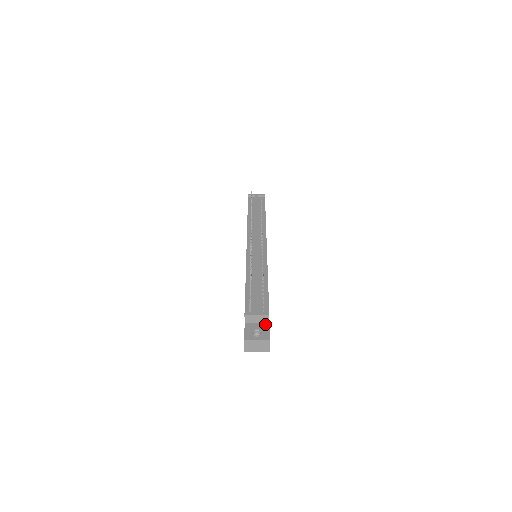
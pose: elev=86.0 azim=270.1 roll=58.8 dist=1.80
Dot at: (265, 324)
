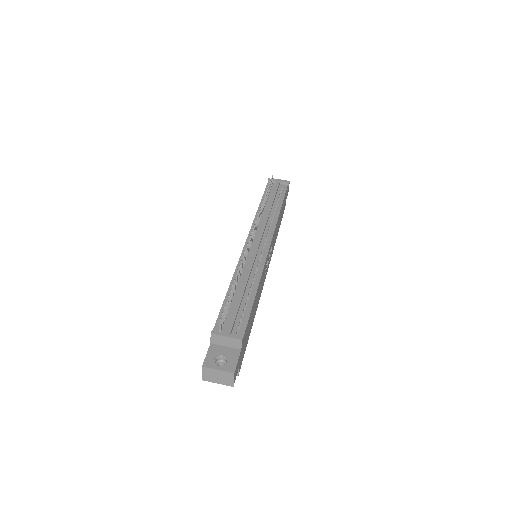
Dot at: (235, 350)
